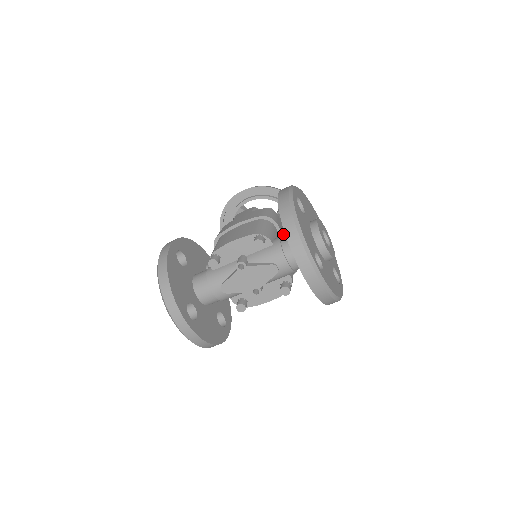
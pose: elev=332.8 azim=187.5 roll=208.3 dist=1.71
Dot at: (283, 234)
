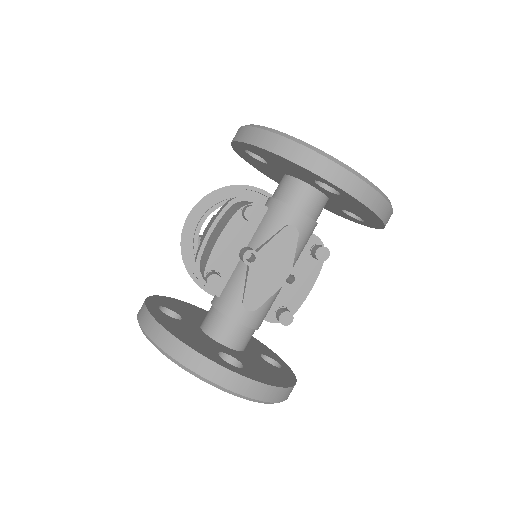
Dot at: occluded
